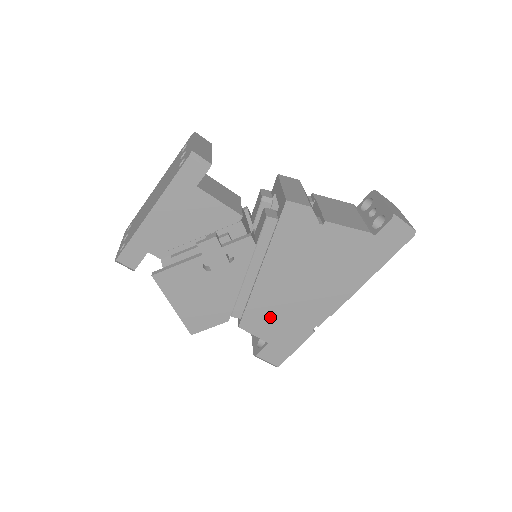
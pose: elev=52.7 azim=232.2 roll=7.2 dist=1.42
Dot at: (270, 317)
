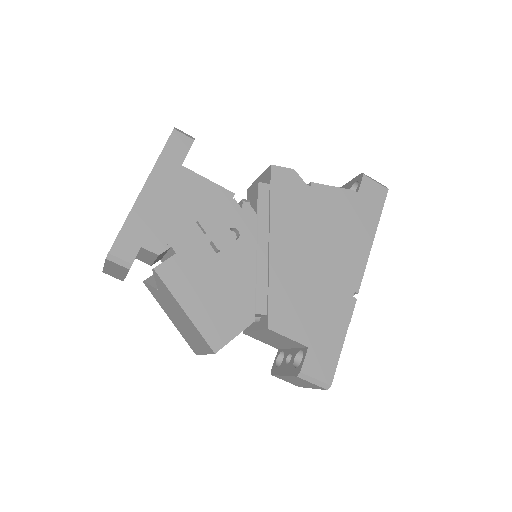
Dot at: (298, 306)
